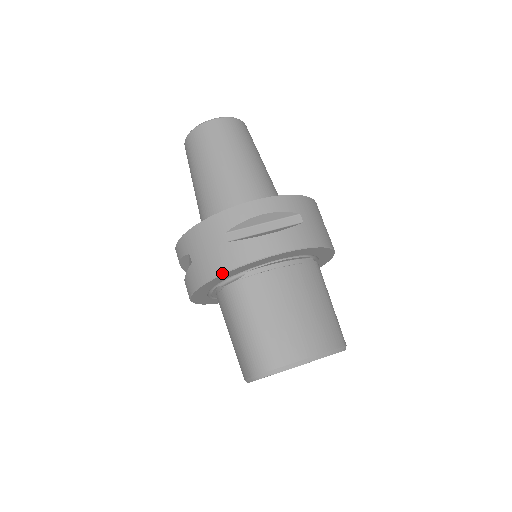
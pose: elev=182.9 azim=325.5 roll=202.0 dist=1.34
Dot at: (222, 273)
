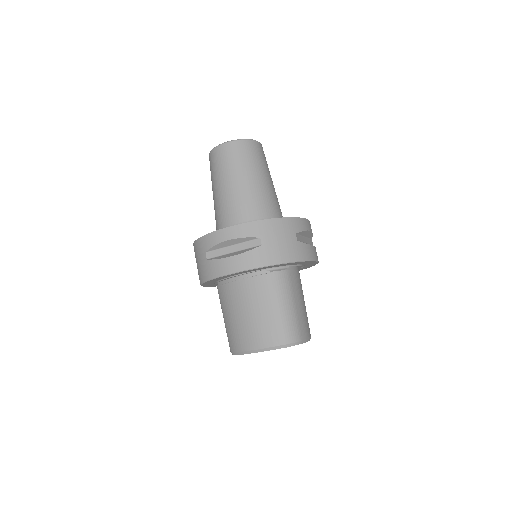
Dot at: (292, 261)
